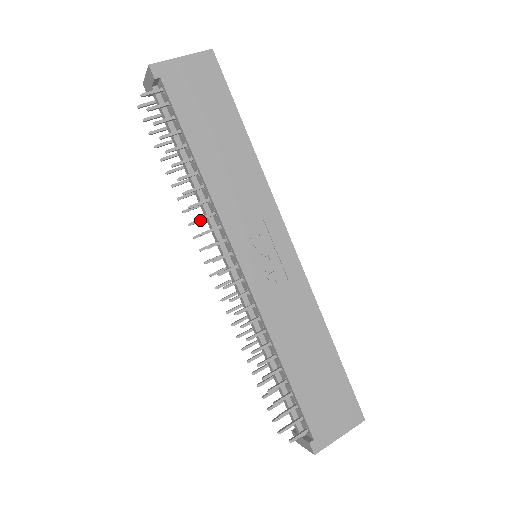
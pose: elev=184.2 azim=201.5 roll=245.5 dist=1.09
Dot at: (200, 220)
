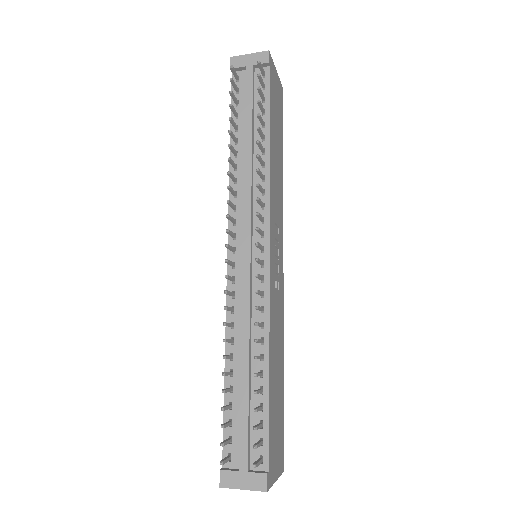
Dot at: (260, 186)
